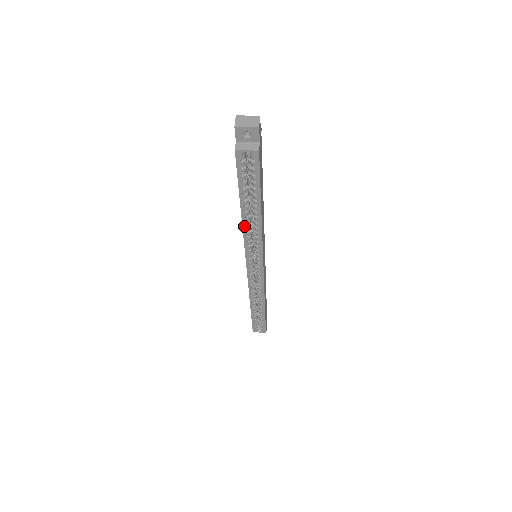
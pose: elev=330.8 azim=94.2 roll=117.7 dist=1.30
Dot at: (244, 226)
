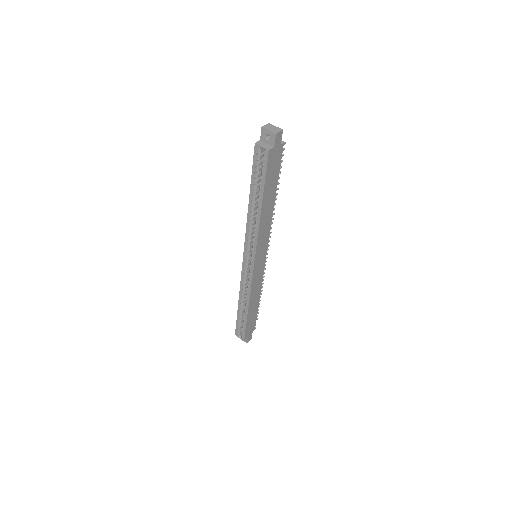
Dot at: (249, 215)
